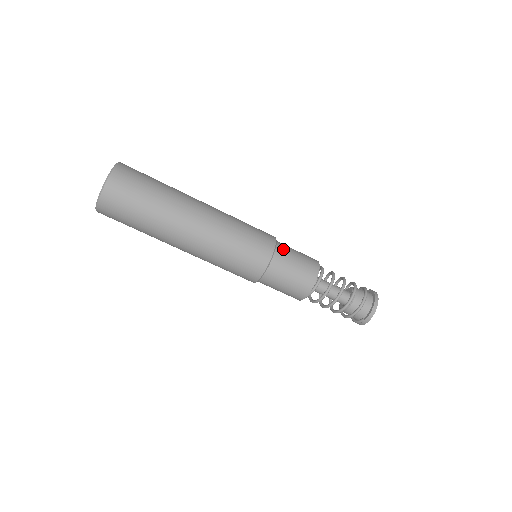
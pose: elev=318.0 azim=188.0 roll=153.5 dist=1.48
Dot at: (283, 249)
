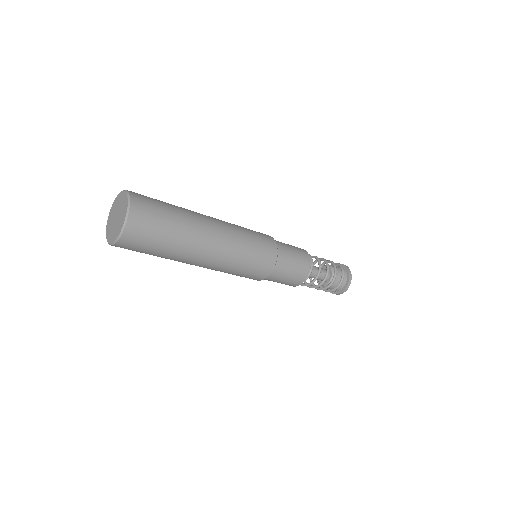
Dot at: (282, 261)
